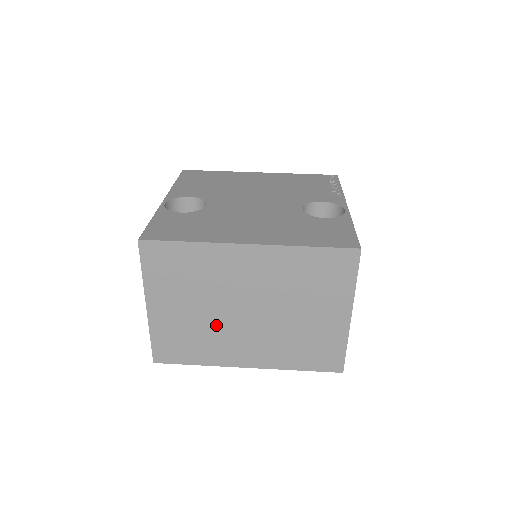
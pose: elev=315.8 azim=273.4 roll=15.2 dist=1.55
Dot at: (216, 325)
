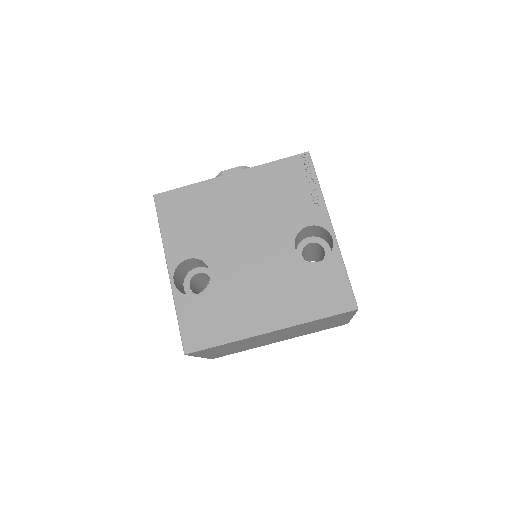
Dot at: occluded
